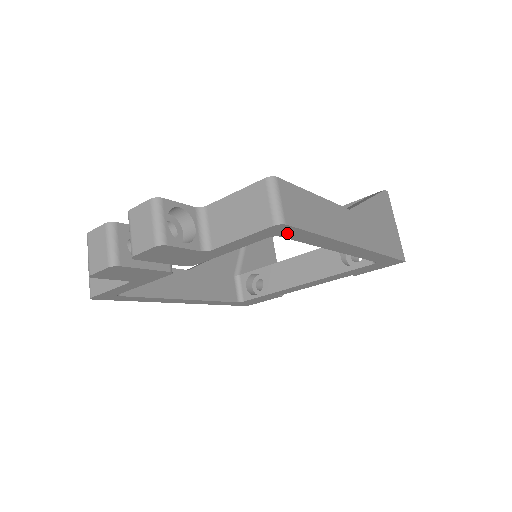
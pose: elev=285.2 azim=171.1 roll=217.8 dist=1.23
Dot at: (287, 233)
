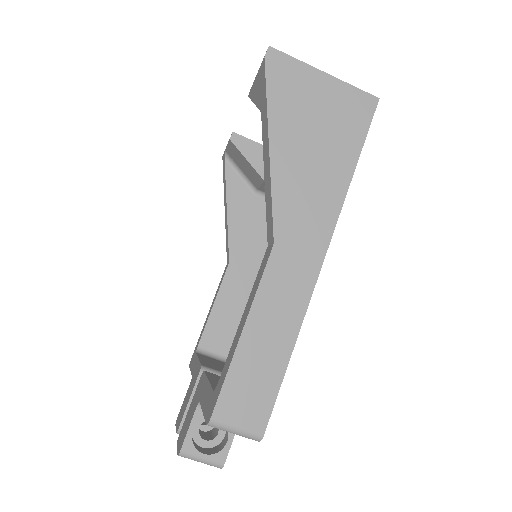
Dot at: occluded
